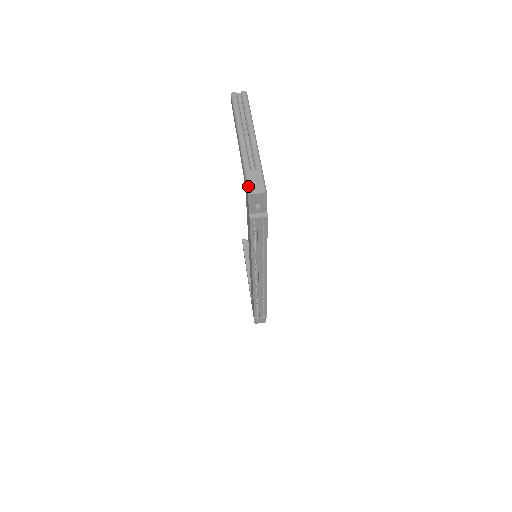
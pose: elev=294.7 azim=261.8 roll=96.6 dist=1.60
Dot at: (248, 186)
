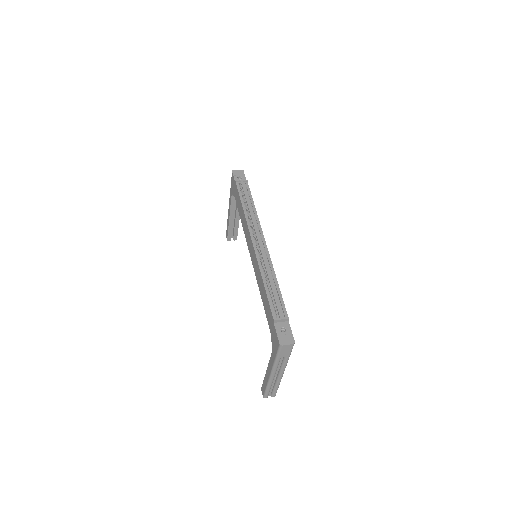
Dot at: occluded
